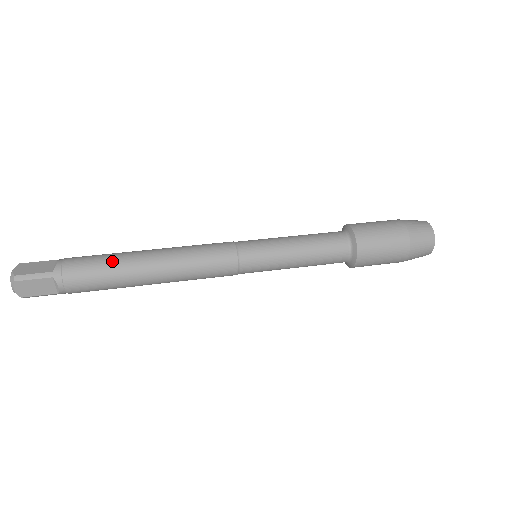
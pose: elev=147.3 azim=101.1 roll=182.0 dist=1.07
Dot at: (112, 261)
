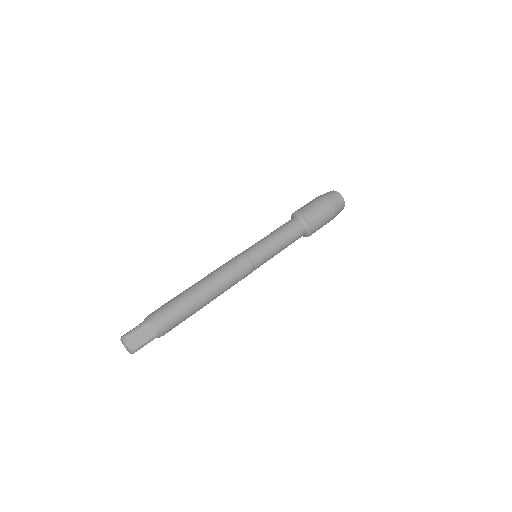
Dot at: (188, 310)
